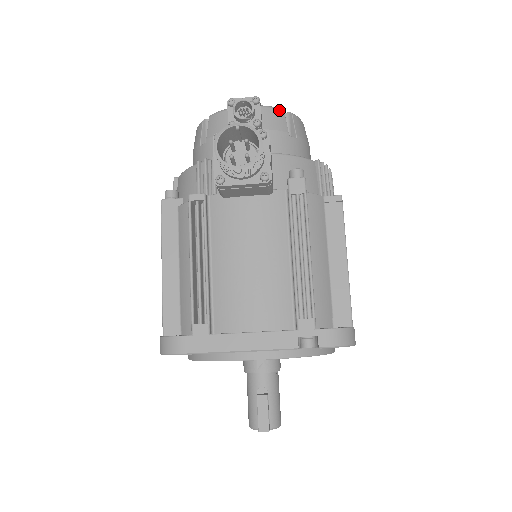
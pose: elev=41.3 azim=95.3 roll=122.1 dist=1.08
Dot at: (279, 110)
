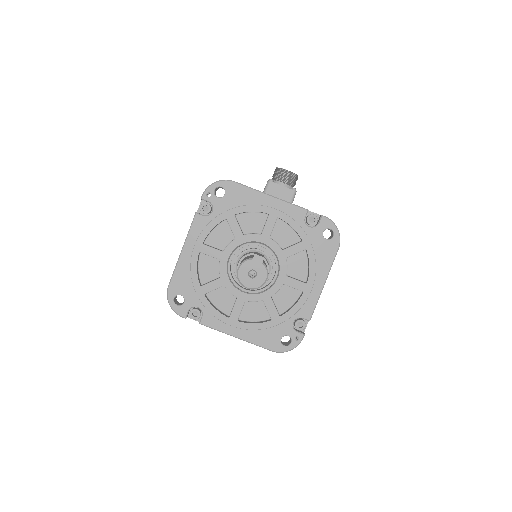
Dot at: occluded
